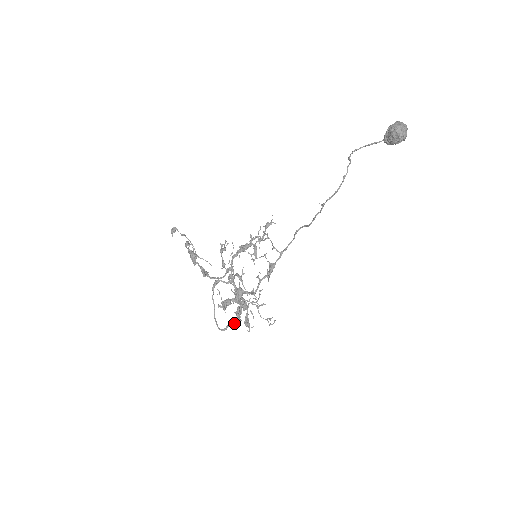
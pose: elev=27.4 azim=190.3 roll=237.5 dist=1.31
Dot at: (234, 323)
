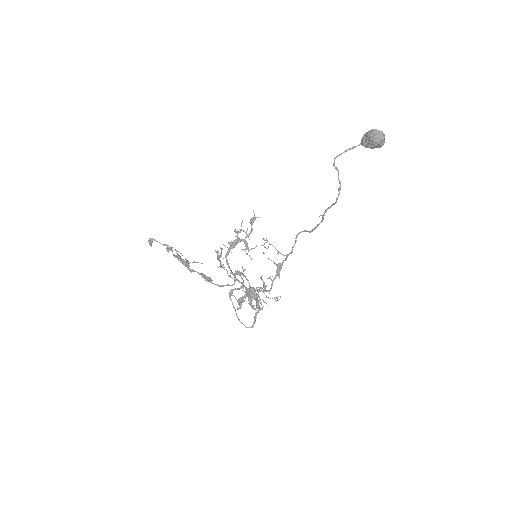
Dot at: (256, 317)
